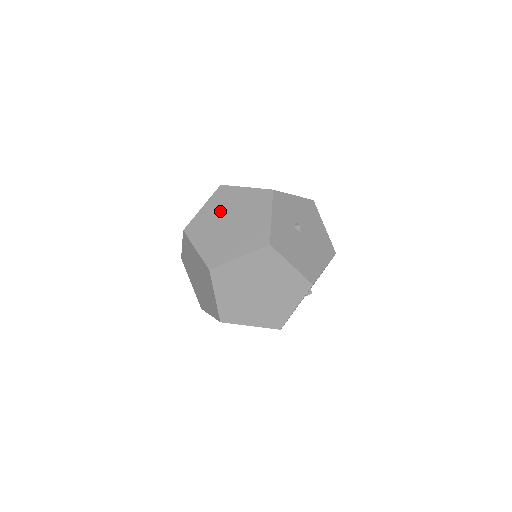
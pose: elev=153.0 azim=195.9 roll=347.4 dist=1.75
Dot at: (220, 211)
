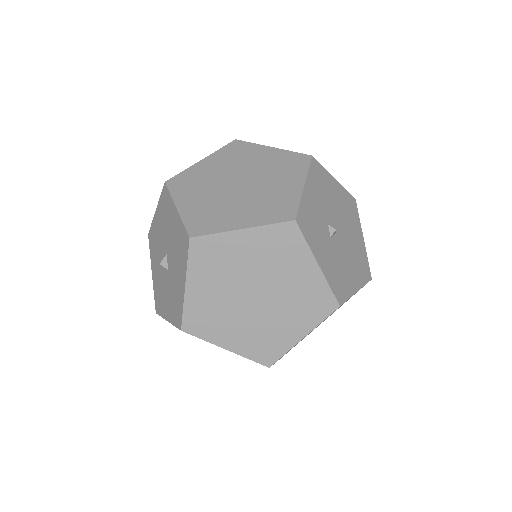
Dot at: (224, 283)
